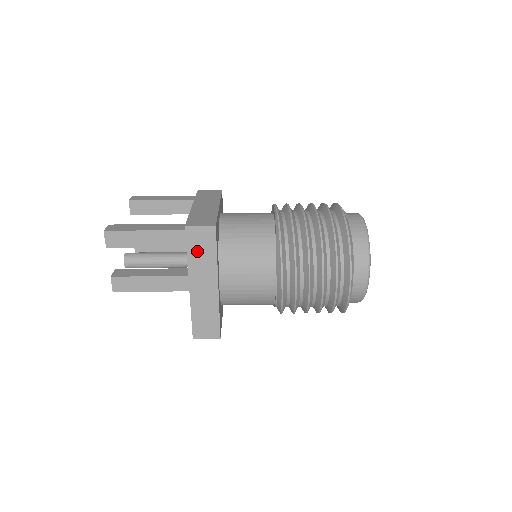
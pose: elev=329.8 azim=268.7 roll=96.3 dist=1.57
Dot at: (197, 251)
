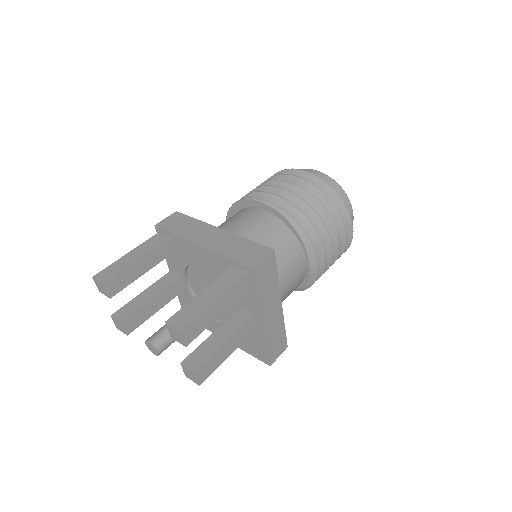
Dot at: (264, 285)
